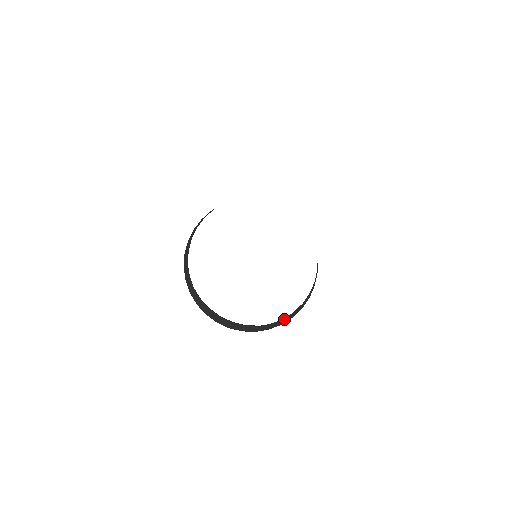
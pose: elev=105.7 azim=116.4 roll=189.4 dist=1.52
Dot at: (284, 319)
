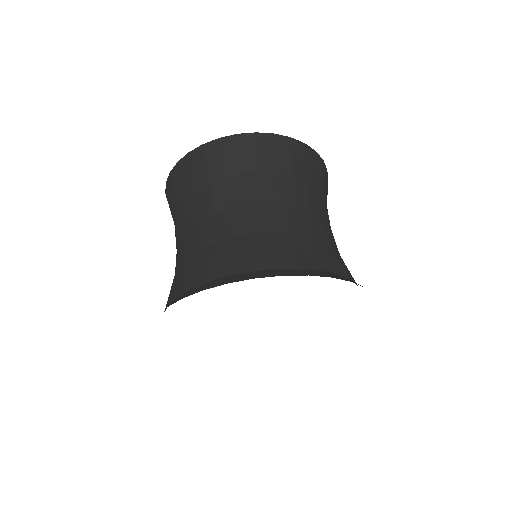
Dot at: occluded
